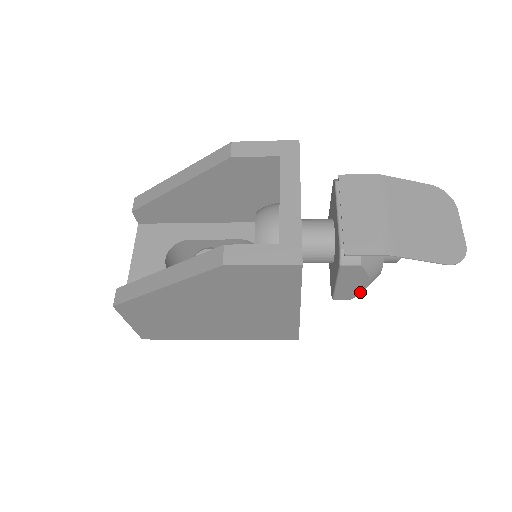
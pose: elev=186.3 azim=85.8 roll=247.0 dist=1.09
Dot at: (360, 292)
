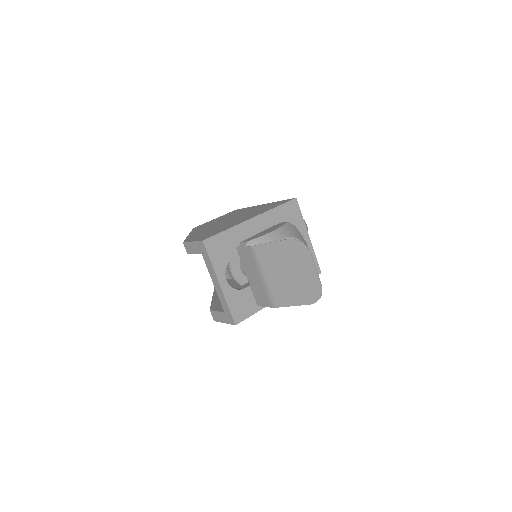
Dot at: occluded
